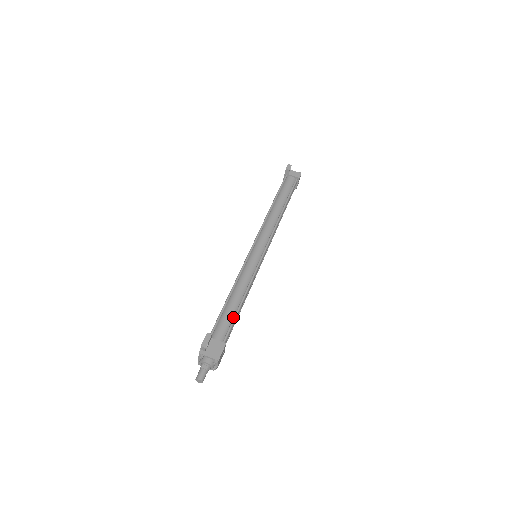
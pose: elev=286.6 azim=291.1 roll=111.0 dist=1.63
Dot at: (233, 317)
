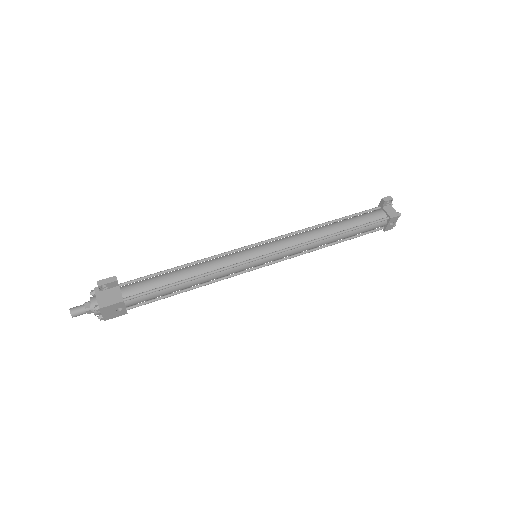
Dot at: (162, 286)
